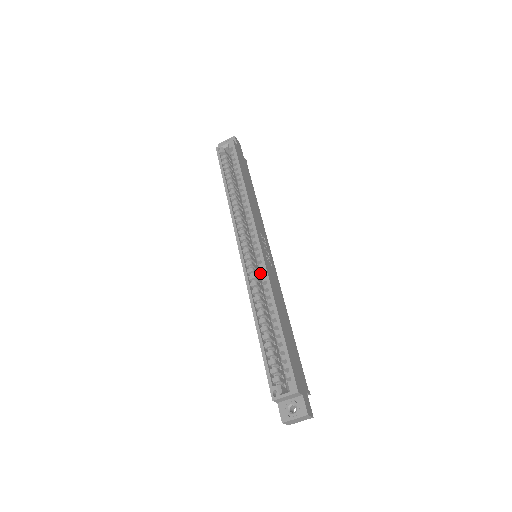
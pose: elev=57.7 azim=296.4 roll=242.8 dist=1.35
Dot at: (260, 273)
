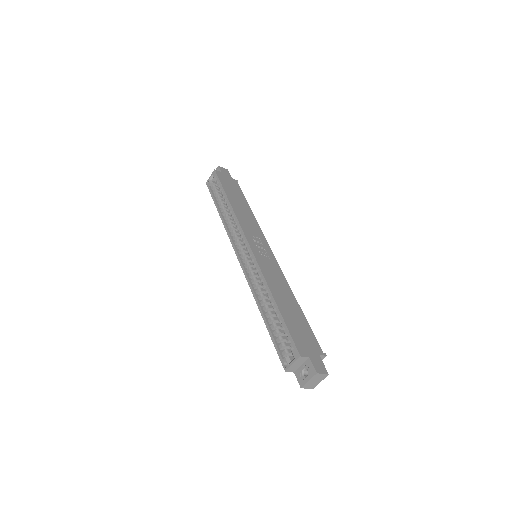
Dot at: occluded
